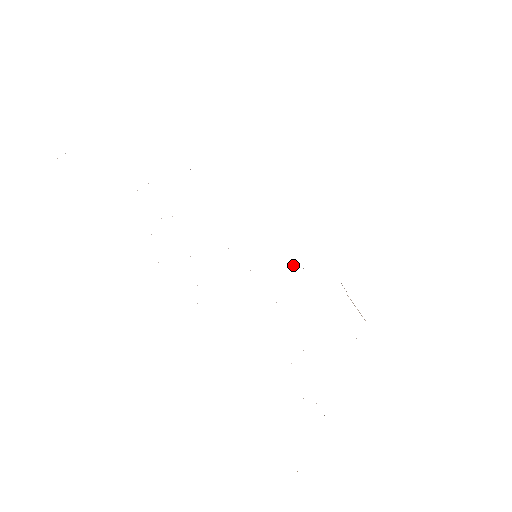
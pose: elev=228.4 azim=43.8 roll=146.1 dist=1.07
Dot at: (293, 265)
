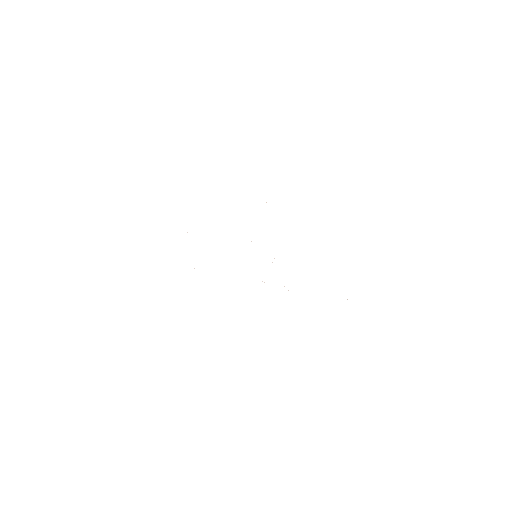
Dot at: occluded
